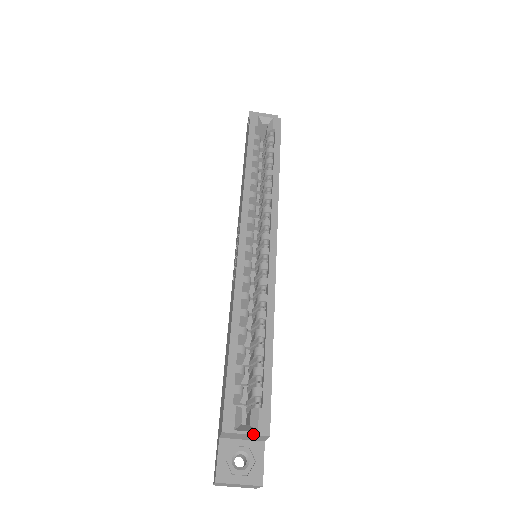
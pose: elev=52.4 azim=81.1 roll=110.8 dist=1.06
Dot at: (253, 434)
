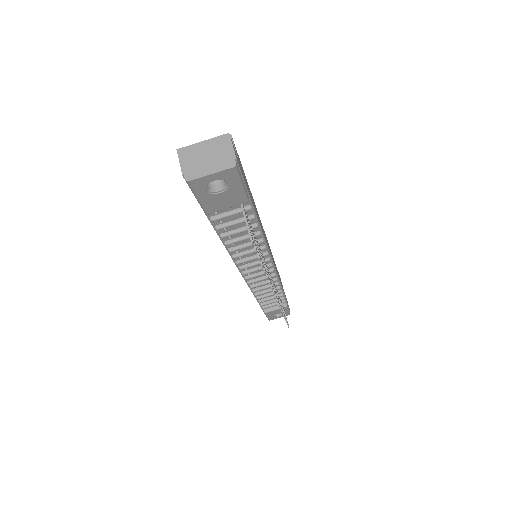
Dot at: occluded
